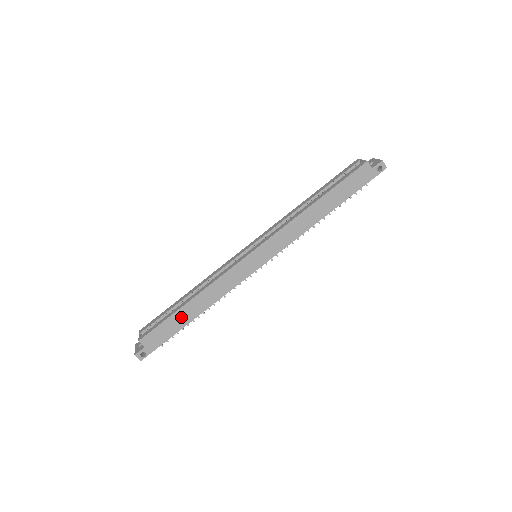
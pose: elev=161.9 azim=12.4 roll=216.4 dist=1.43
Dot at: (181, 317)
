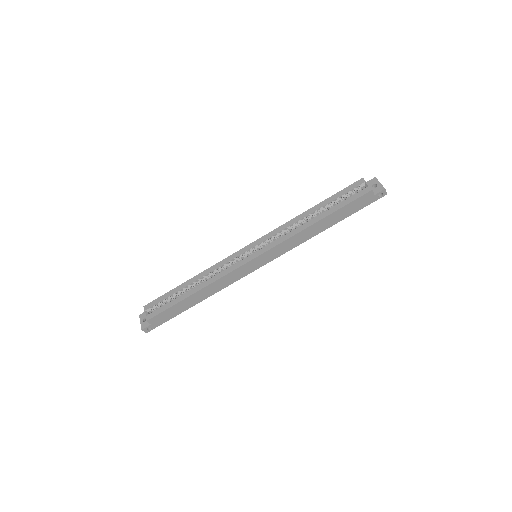
Dot at: (185, 304)
